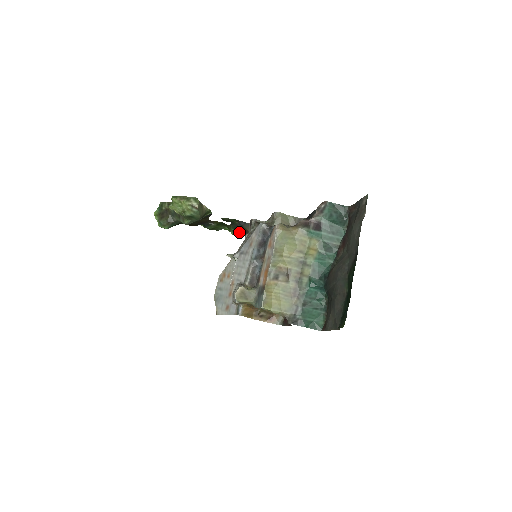
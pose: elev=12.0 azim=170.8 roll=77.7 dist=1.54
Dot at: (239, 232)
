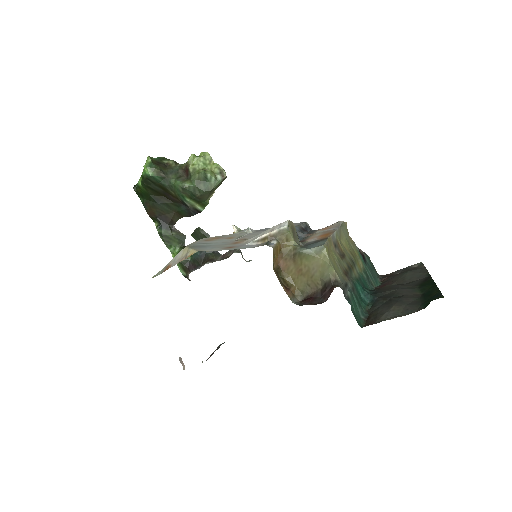
Dot at: (189, 262)
